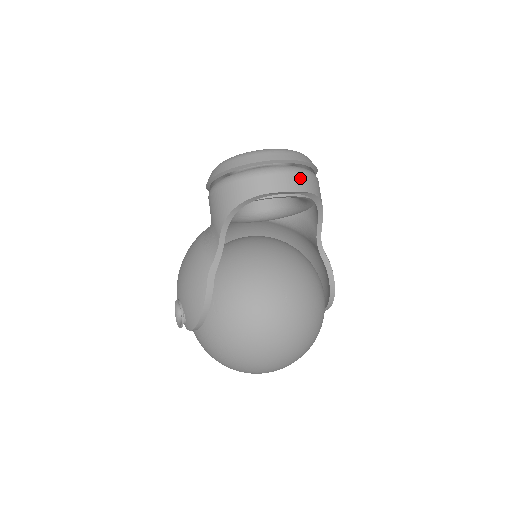
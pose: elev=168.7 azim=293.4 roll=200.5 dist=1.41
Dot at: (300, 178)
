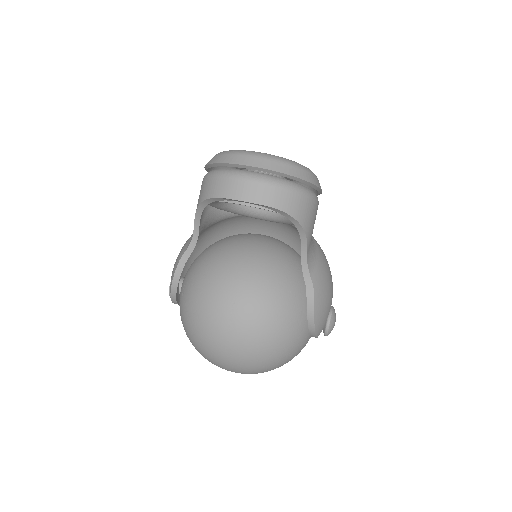
Dot at: (262, 189)
